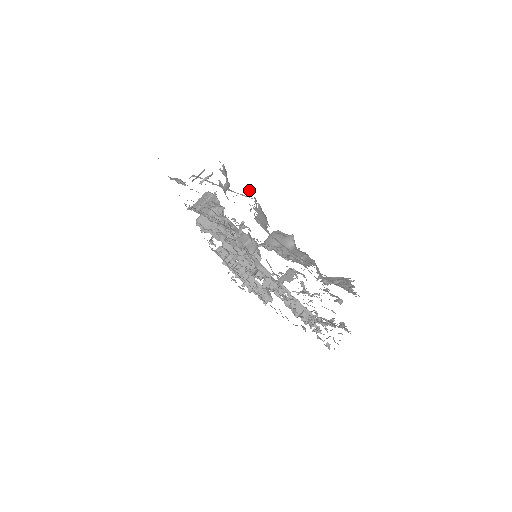
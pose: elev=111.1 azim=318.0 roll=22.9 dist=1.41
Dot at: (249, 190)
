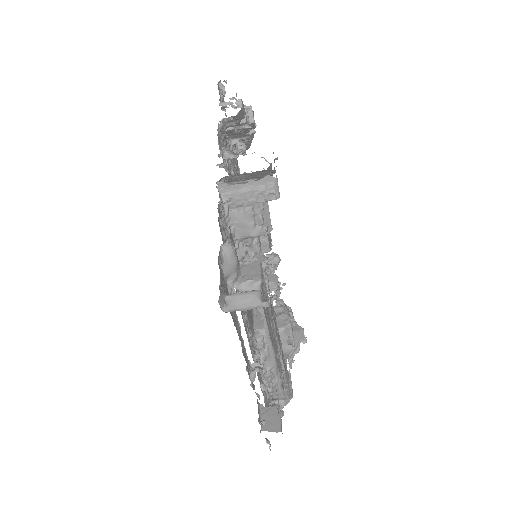
Dot at: occluded
